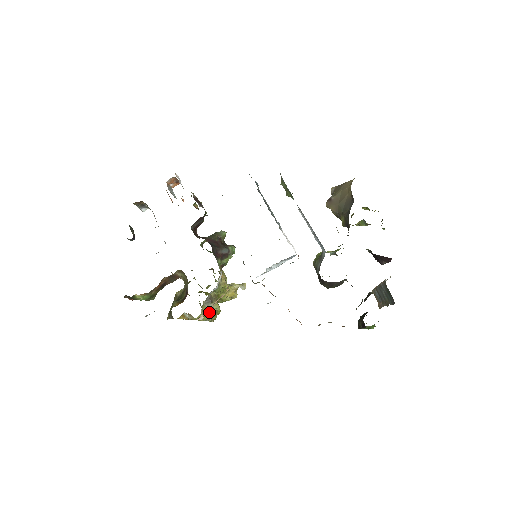
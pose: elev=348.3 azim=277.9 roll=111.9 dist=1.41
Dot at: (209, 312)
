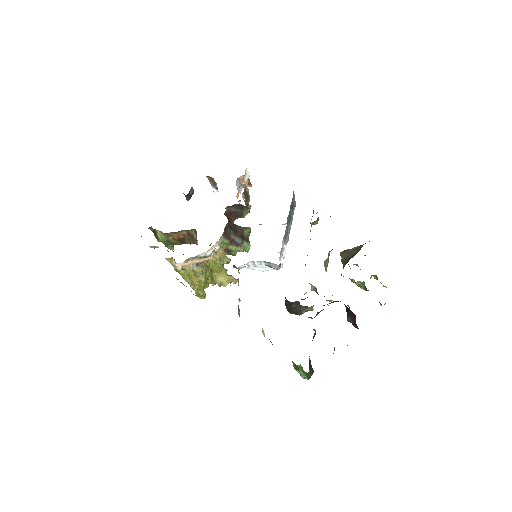
Dot at: (193, 275)
